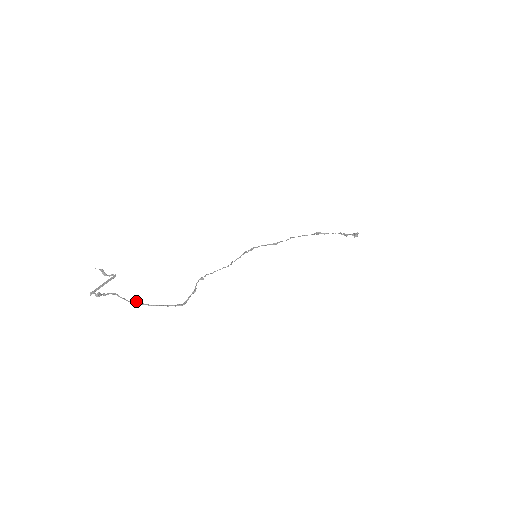
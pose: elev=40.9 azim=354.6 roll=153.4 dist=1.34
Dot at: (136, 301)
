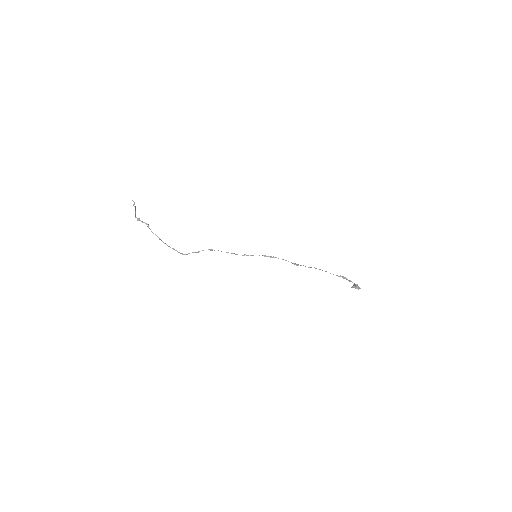
Dot at: occluded
